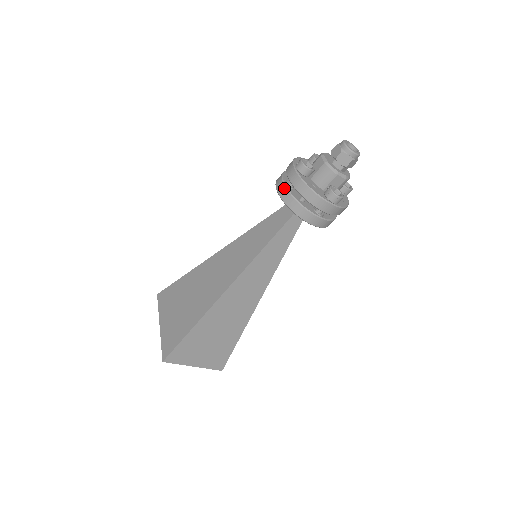
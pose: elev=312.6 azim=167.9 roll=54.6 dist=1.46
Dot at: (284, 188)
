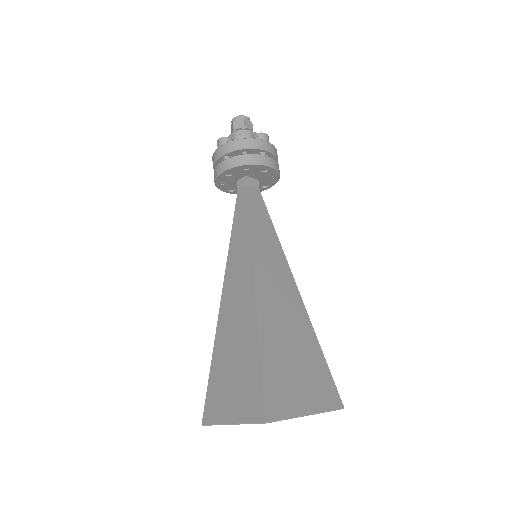
Dot at: occluded
